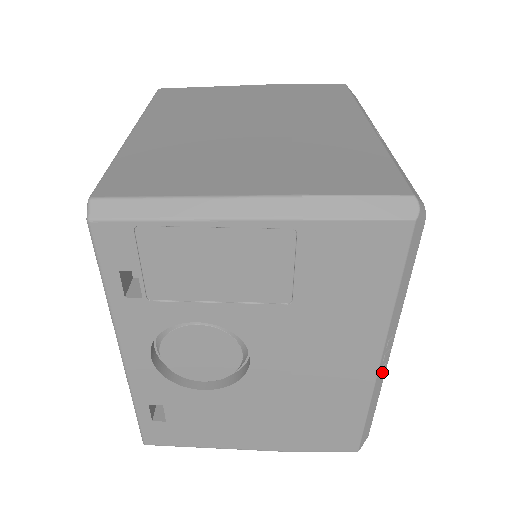
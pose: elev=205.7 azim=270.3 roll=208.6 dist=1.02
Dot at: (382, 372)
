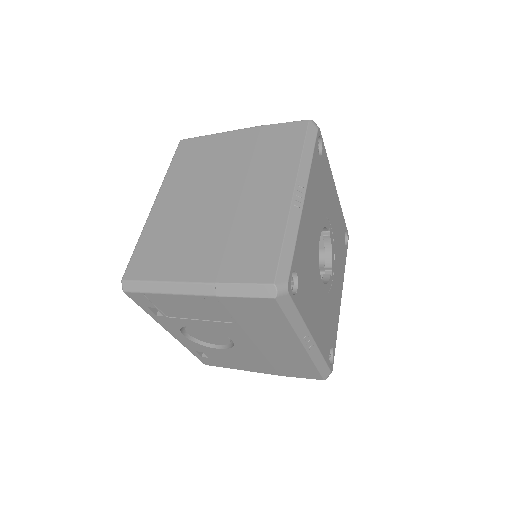
Dot at: (313, 349)
